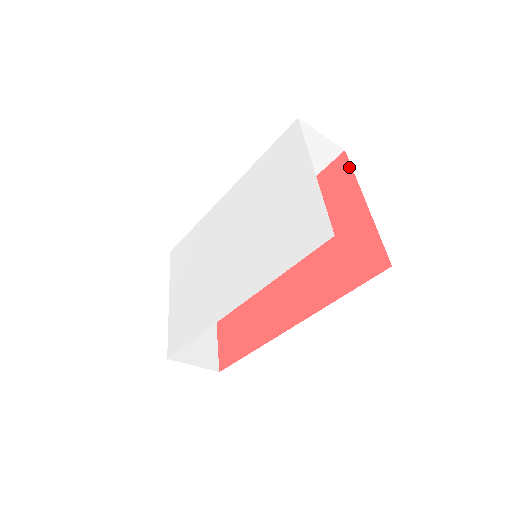
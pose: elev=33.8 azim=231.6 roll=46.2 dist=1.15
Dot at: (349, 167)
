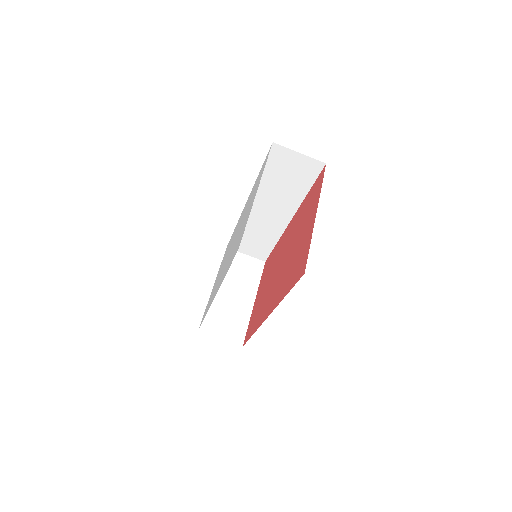
Dot at: (322, 180)
